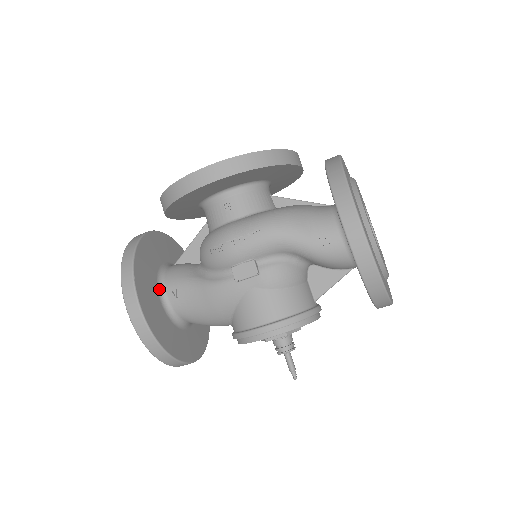
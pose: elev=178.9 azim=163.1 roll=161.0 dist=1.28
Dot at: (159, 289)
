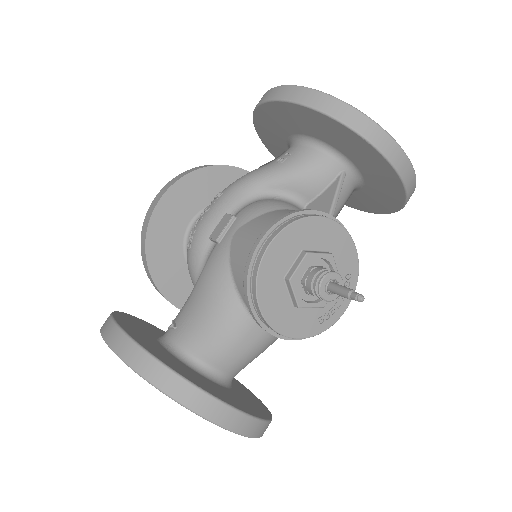
Dot at: (157, 338)
